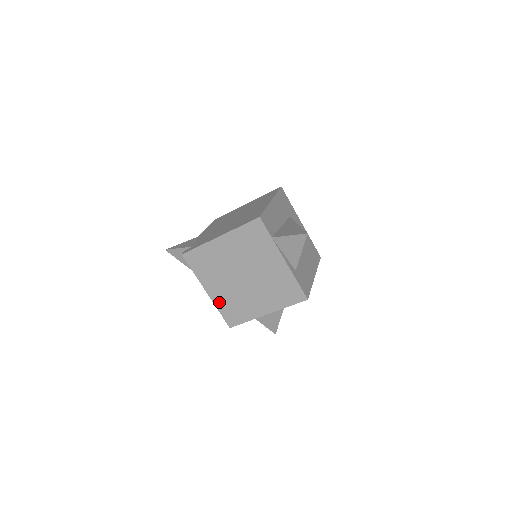
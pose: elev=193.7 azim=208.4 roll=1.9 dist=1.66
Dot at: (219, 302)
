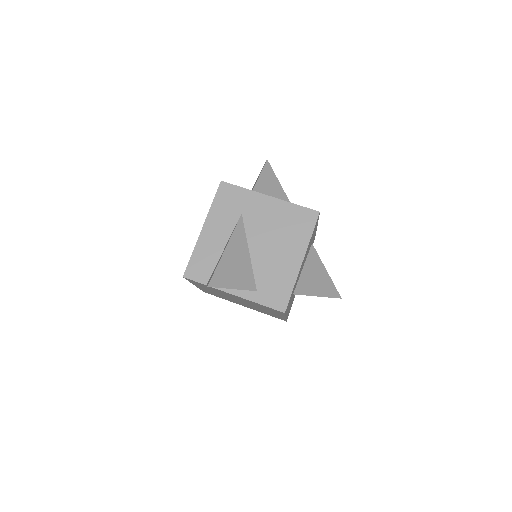
Dot at: occluded
